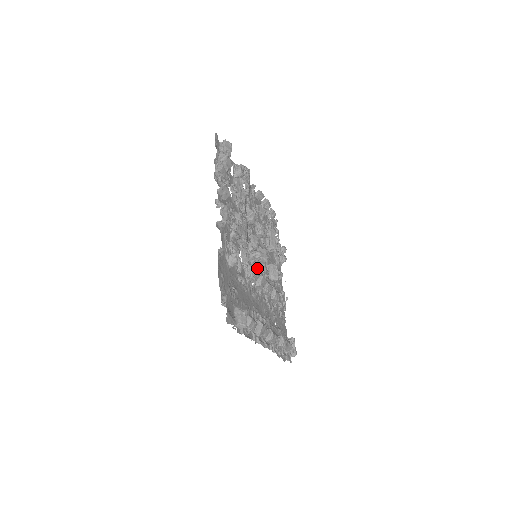
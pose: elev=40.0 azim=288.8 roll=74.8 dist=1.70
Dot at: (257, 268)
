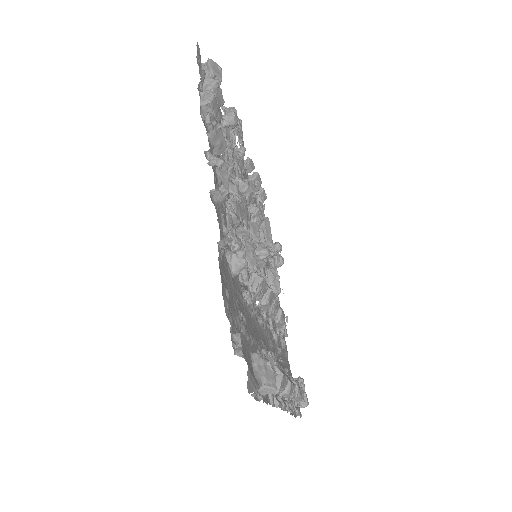
Dot at: occluded
